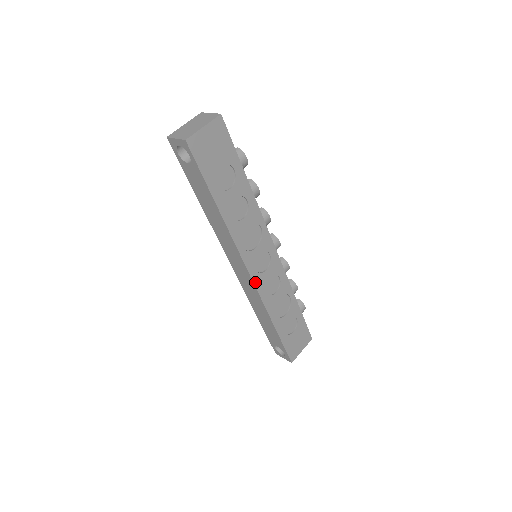
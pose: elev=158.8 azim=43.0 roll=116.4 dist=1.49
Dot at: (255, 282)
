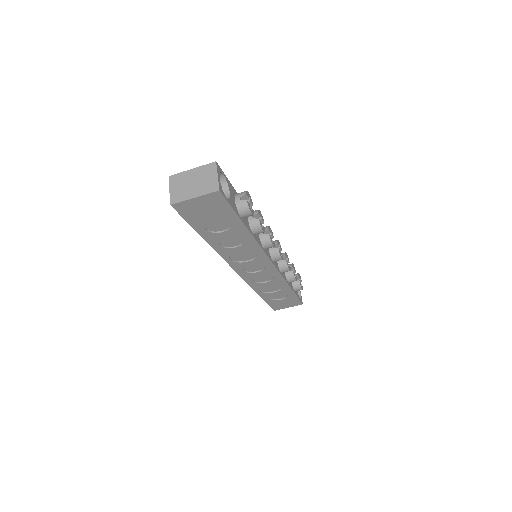
Dot at: (242, 276)
